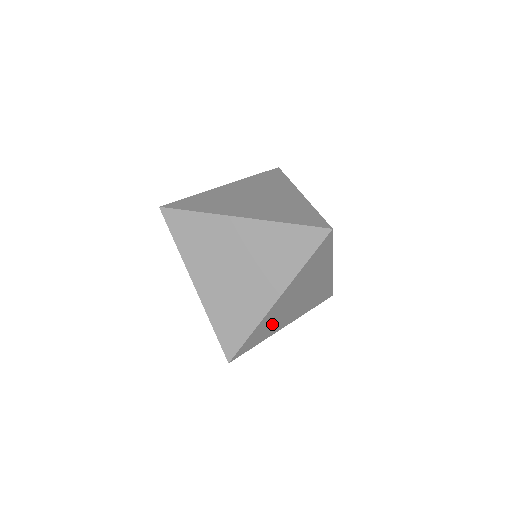
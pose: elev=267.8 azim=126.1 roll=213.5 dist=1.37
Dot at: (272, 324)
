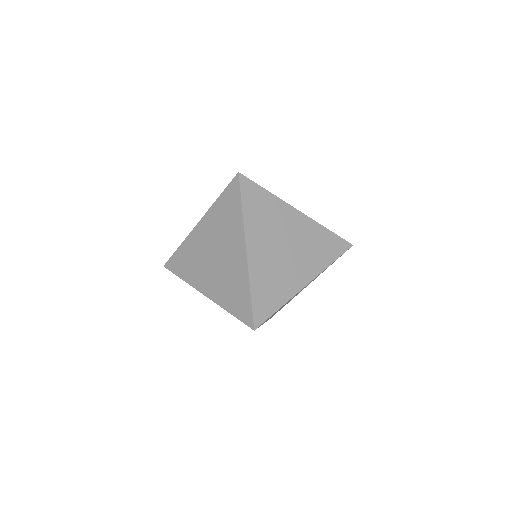
Dot at: occluded
